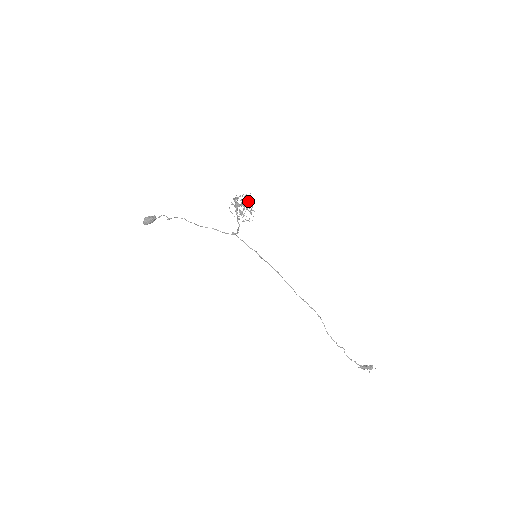
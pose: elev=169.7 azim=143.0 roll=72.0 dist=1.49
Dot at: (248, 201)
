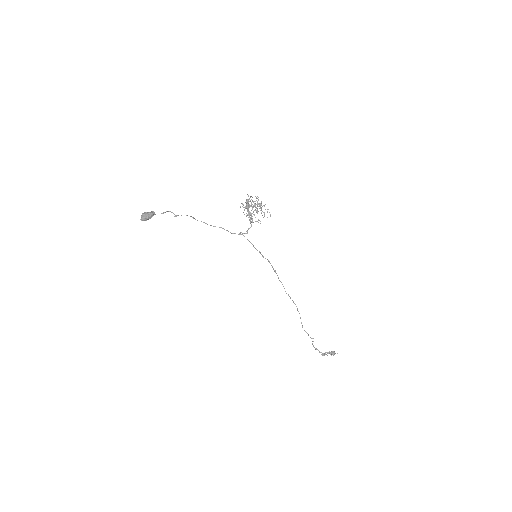
Dot at: (259, 203)
